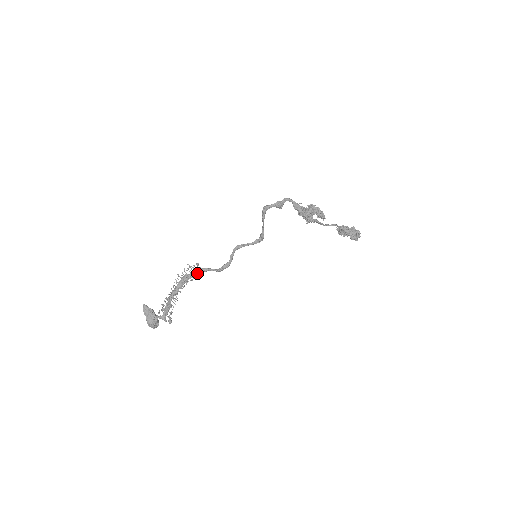
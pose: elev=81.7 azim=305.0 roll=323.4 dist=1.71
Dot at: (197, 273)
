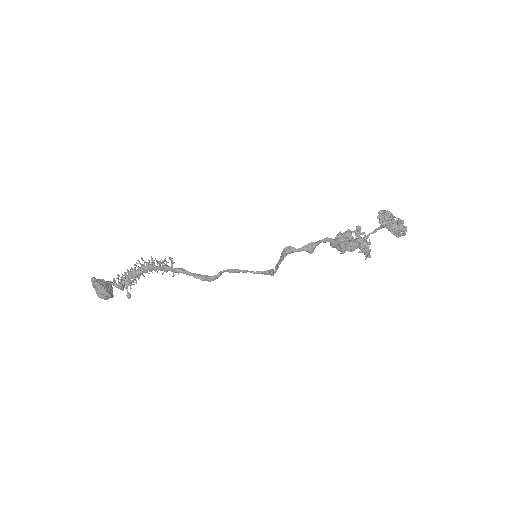
Dot at: (169, 270)
